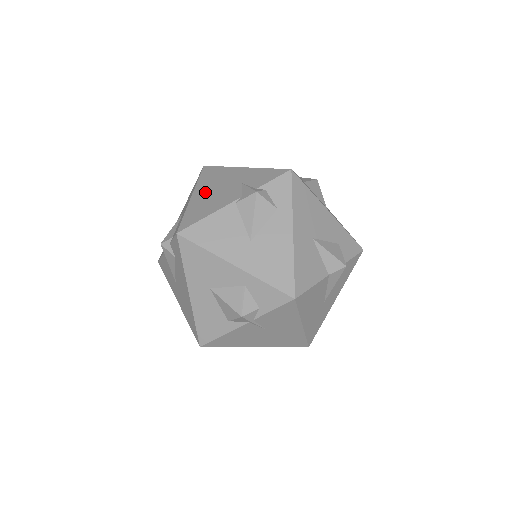
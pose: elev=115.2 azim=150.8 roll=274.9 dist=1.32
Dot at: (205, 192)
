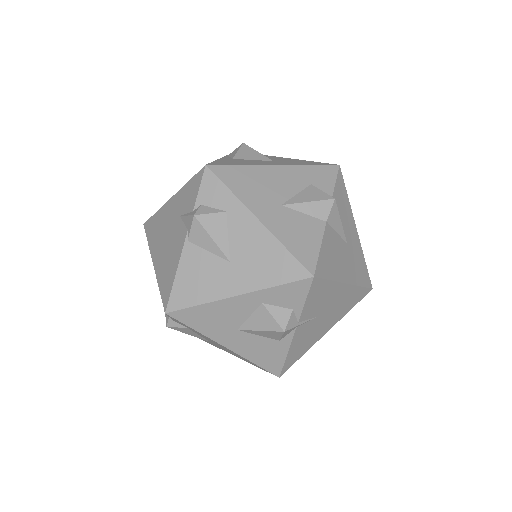
Dot at: (159, 251)
